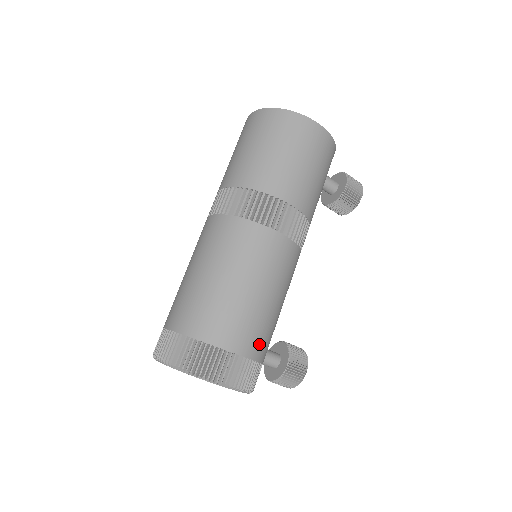
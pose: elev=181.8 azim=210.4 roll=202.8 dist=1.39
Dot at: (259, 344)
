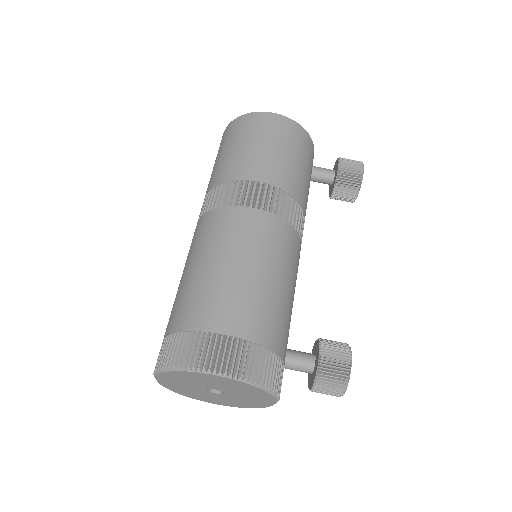
Dot at: (255, 323)
